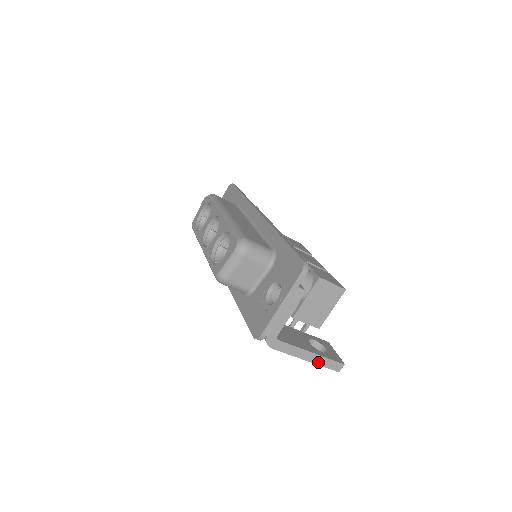
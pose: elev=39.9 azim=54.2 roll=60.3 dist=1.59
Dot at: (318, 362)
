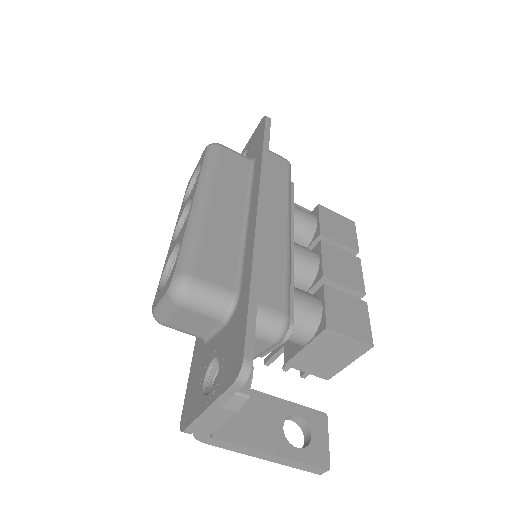
Dot at: (284, 463)
